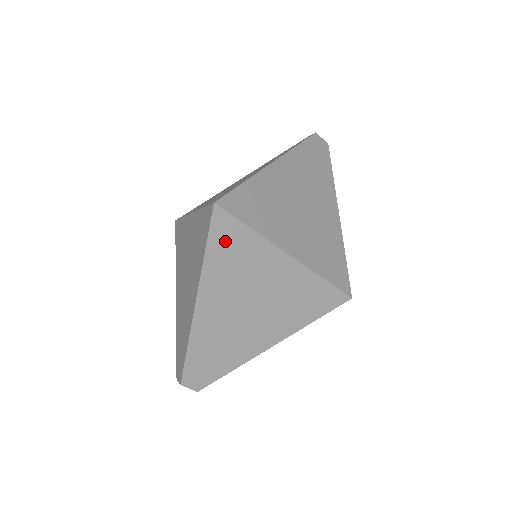
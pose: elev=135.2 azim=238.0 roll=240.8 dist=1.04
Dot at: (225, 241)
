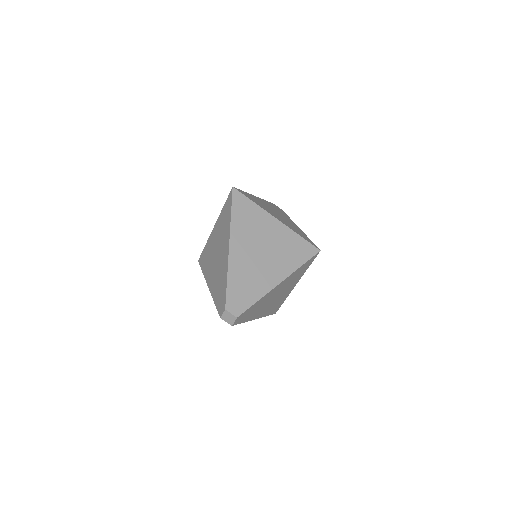
Dot at: (241, 208)
